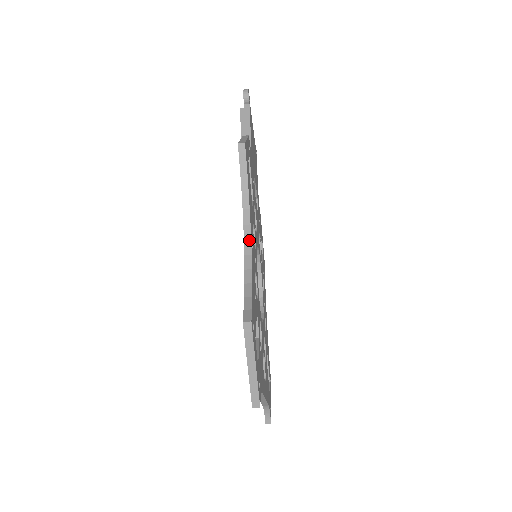
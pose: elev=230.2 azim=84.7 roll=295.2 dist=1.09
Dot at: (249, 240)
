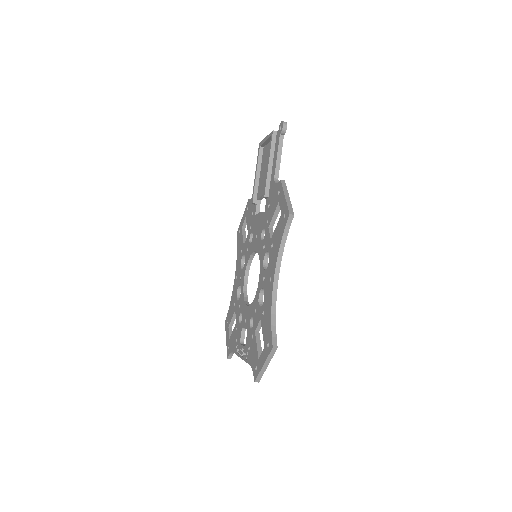
Dot at: (277, 280)
